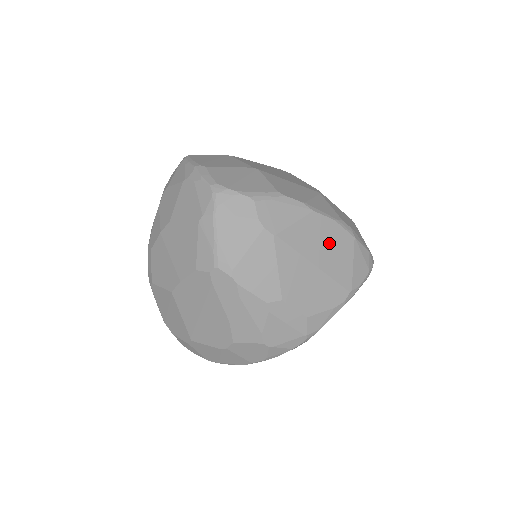
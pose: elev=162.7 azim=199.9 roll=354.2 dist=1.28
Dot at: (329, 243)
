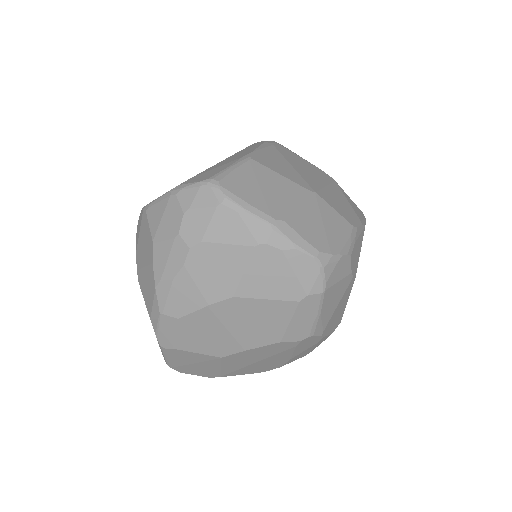
Dot at: occluded
